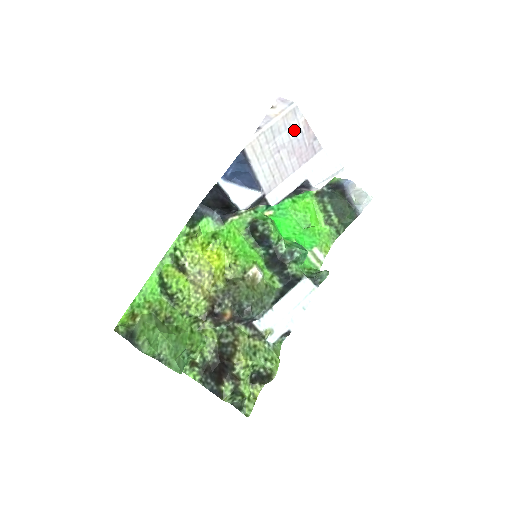
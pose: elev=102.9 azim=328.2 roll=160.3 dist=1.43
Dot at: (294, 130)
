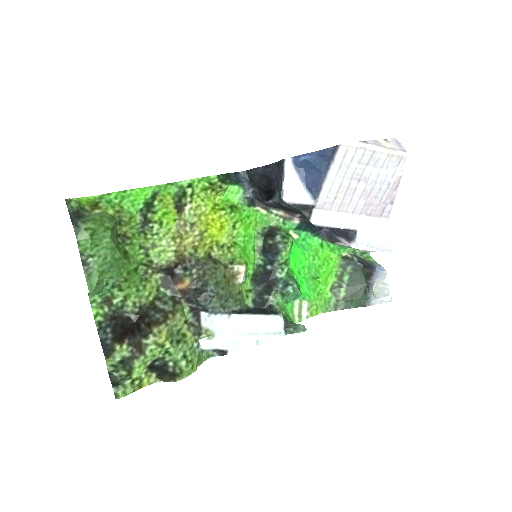
Dot at: (386, 176)
